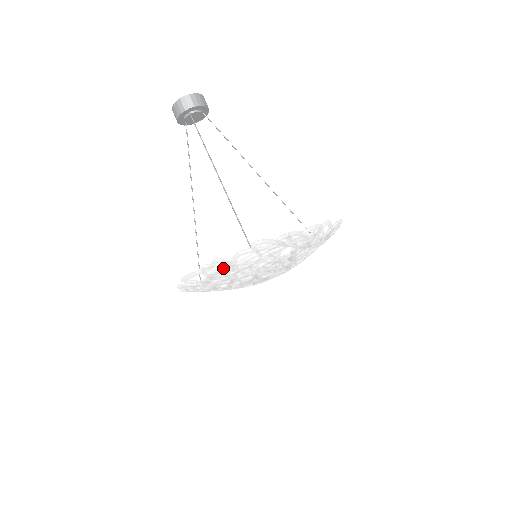
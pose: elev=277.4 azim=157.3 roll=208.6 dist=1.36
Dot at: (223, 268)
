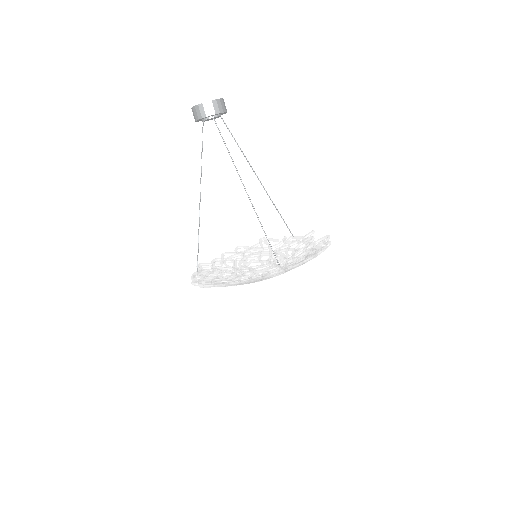
Dot at: occluded
